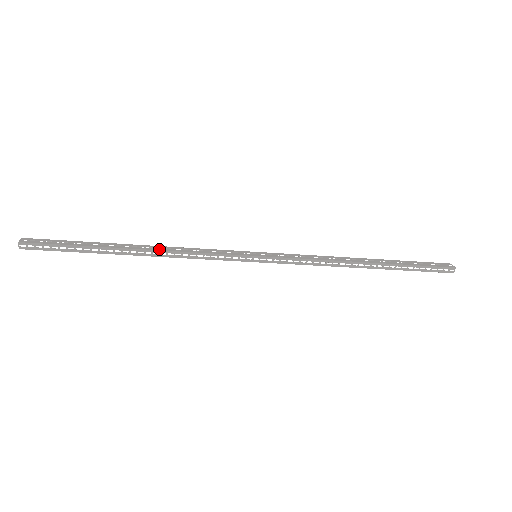
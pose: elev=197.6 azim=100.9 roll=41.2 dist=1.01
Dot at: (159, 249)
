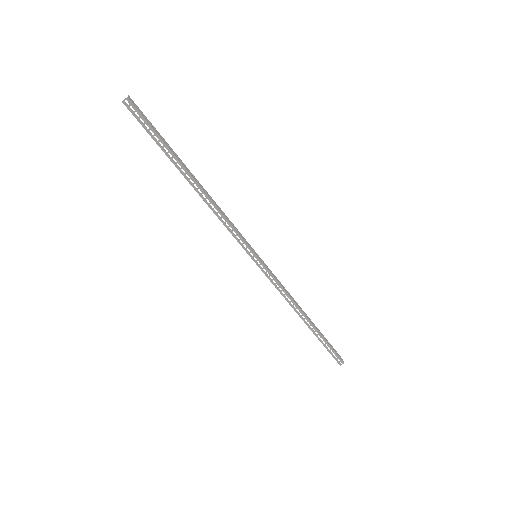
Dot at: (208, 195)
